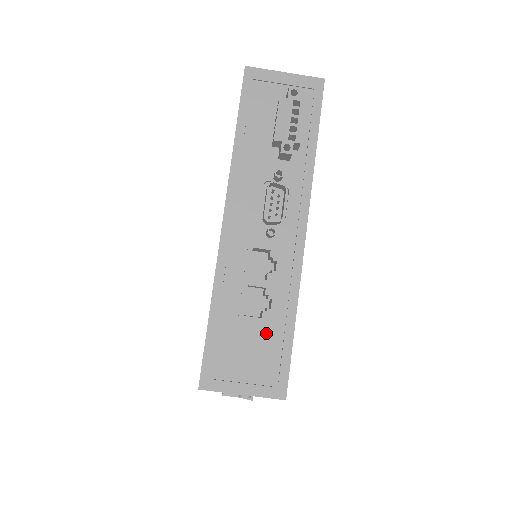
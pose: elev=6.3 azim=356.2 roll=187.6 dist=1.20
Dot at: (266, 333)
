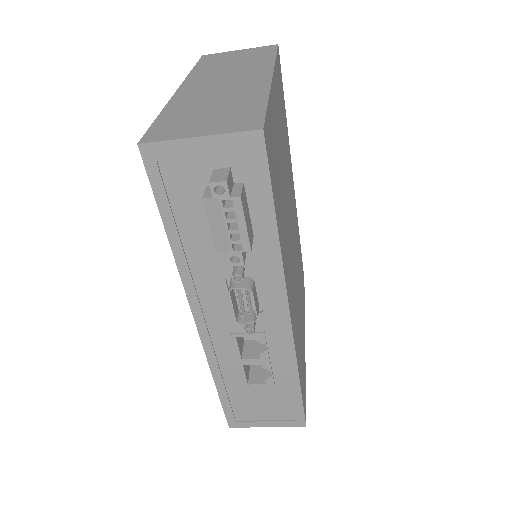
Dot at: (274, 391)
